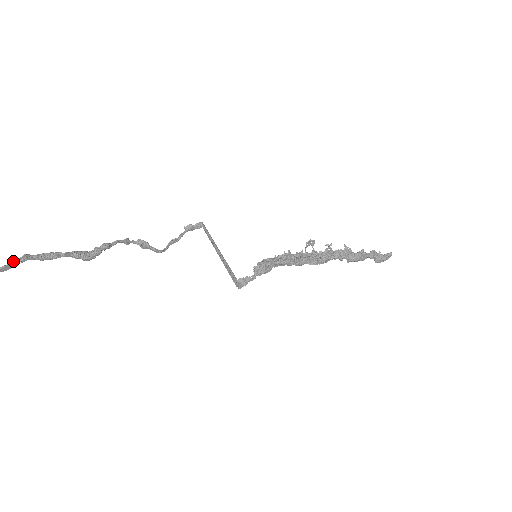
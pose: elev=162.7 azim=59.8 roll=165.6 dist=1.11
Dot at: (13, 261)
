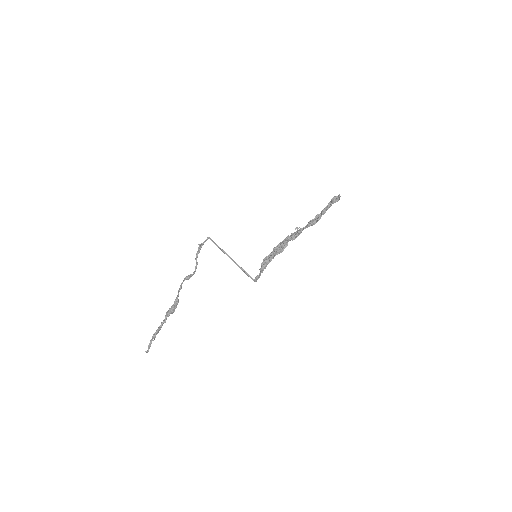
Dot at: (151, 342)
